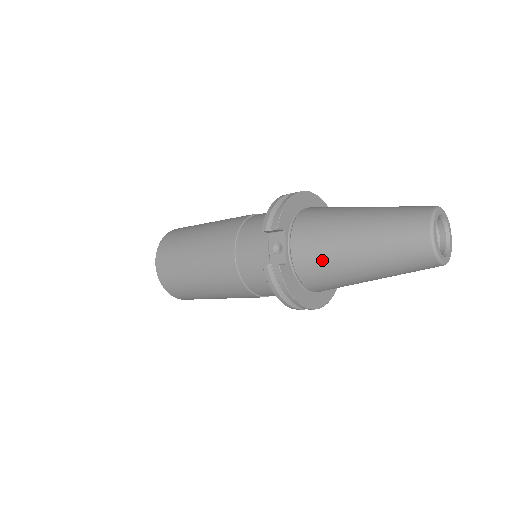
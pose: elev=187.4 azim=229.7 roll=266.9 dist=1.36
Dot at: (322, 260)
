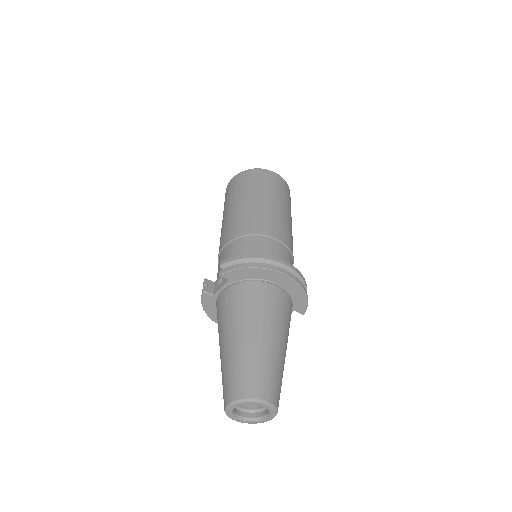
Dot at: (218, 322)
